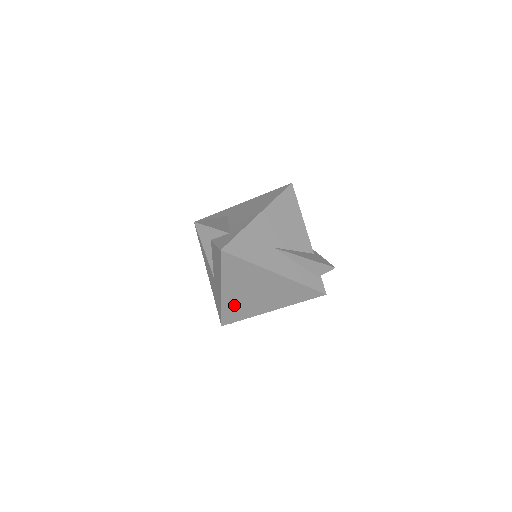
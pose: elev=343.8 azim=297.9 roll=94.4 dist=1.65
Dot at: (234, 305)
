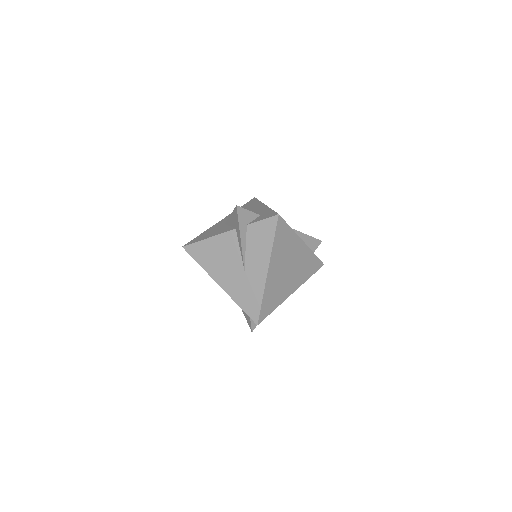
Dot at: (272, 290)
